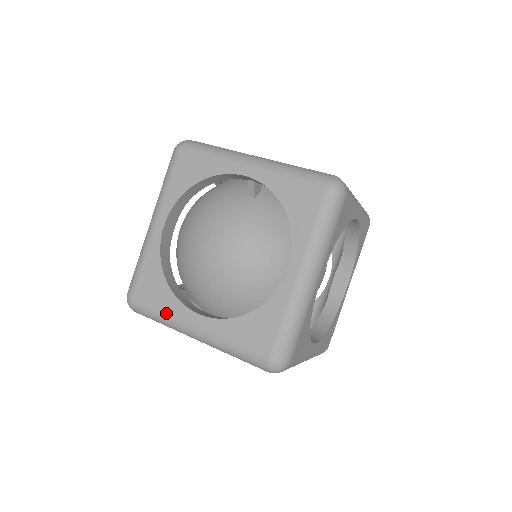
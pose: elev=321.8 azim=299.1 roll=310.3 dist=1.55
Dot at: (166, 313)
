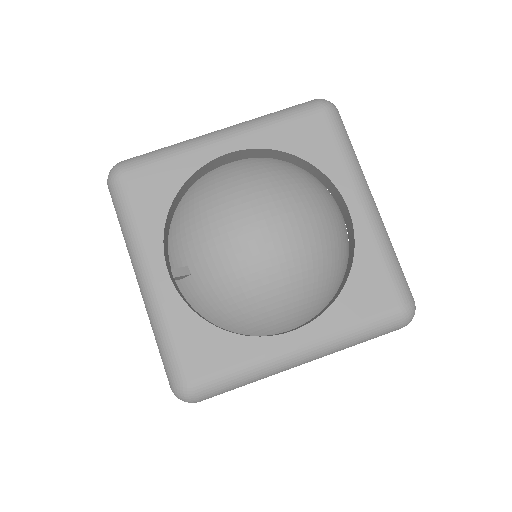
Dot at: occluded
